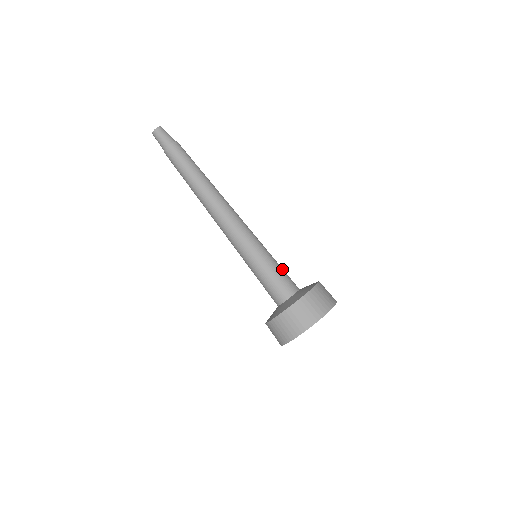
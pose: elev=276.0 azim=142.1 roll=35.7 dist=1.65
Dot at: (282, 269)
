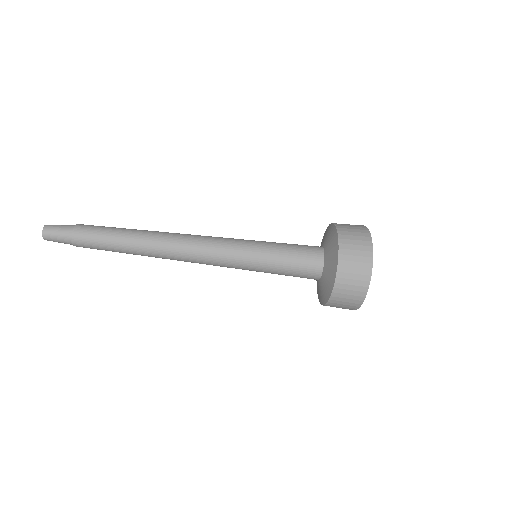
Dot at: (291, 250)
